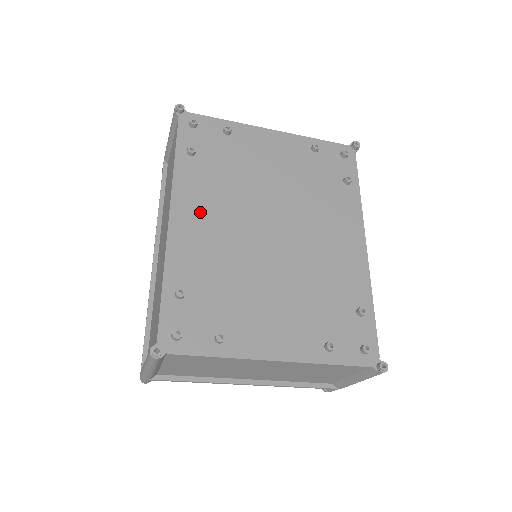
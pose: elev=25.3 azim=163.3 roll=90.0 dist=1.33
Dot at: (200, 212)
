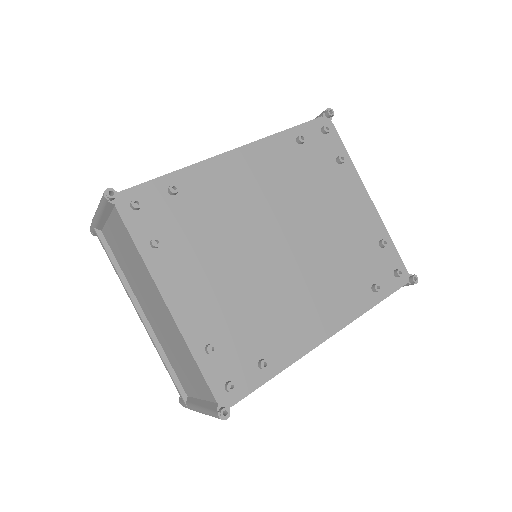
Dot at: (255, 172)
